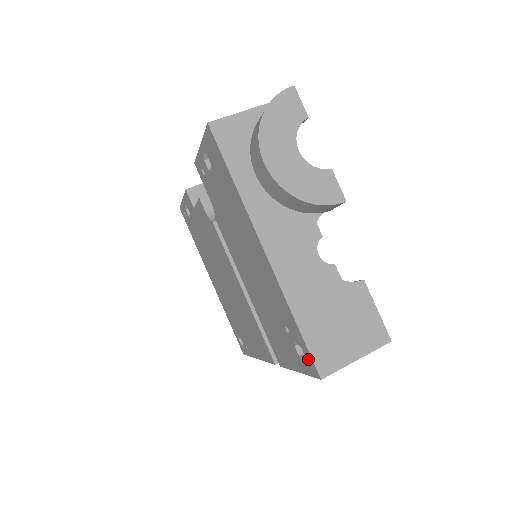
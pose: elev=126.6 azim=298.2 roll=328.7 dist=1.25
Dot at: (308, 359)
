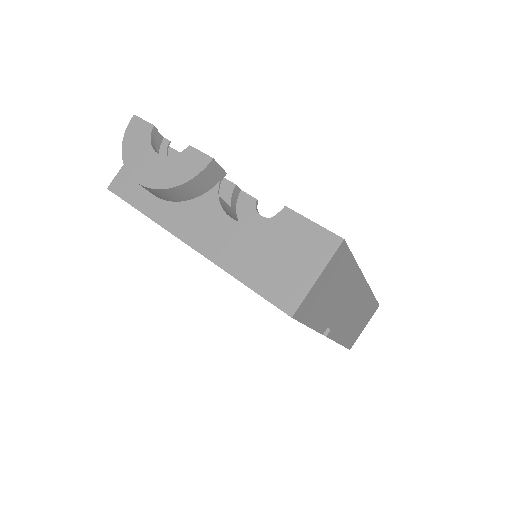
Dot at: occluded
